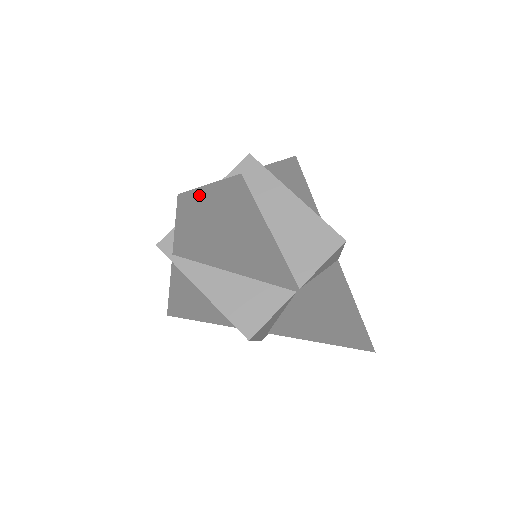
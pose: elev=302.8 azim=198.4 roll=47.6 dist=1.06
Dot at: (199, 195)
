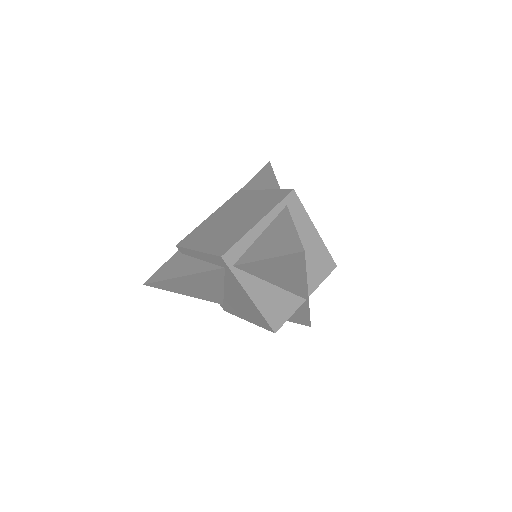
Dot at: occluded
